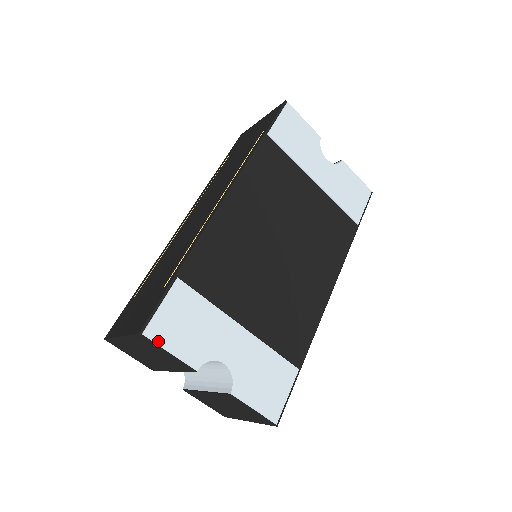
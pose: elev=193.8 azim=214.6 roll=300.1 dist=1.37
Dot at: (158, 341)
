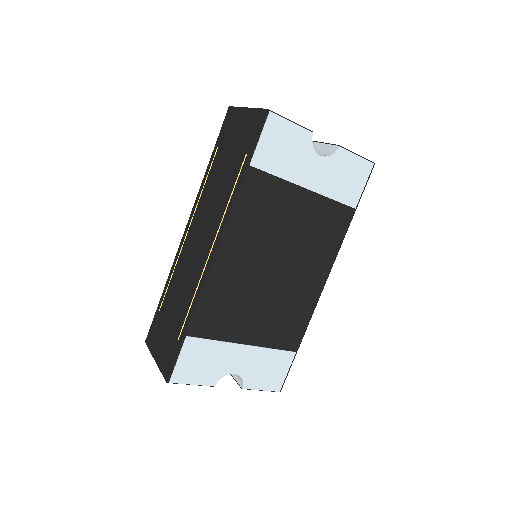
Dot at: (182, 382)
